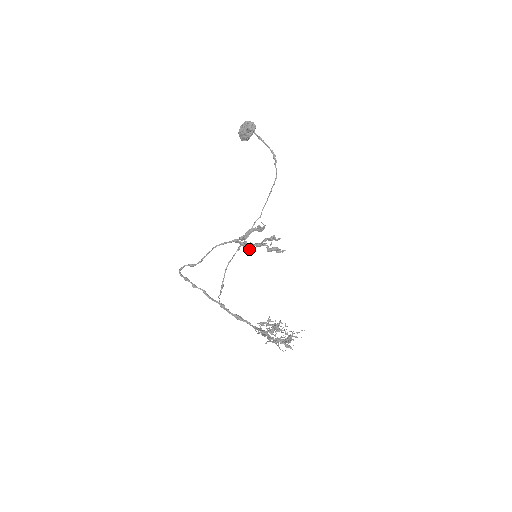
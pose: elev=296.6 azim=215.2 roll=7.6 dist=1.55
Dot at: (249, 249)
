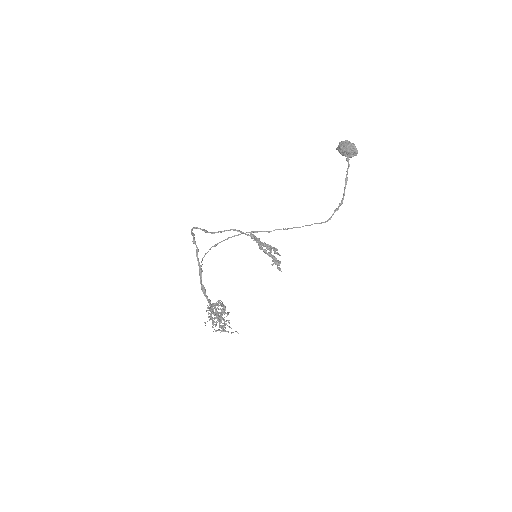
Dot at: occluded
